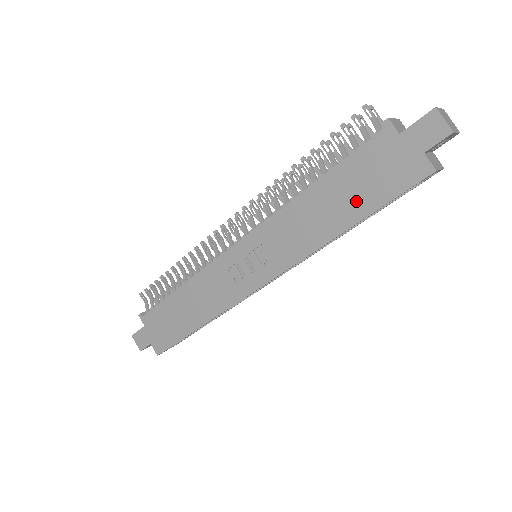
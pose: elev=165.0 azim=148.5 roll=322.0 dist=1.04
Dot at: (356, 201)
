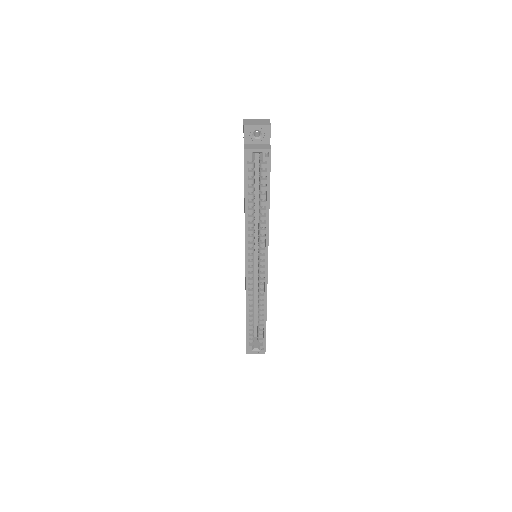
Dot at: occluded
